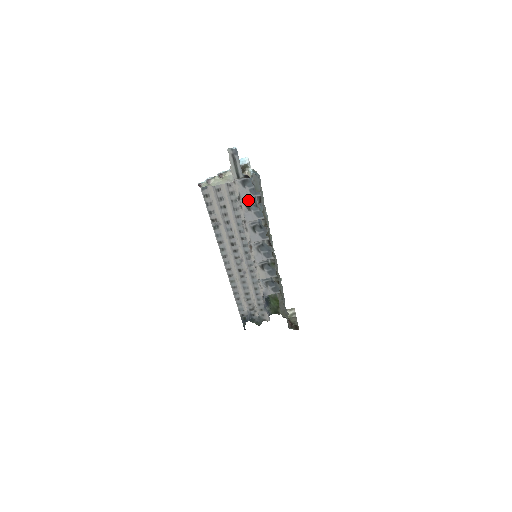
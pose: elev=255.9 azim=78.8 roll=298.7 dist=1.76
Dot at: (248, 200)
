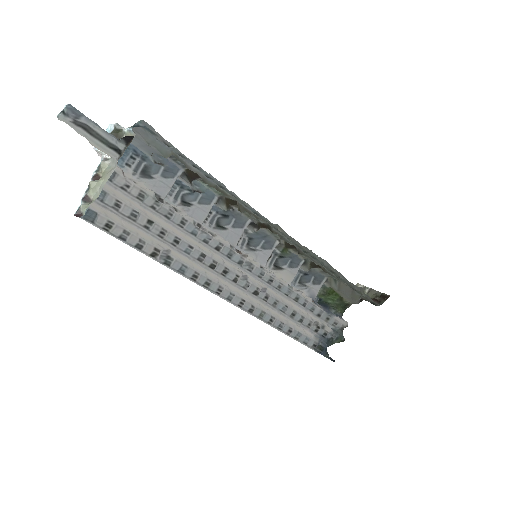
Dot at: (175, 195)
